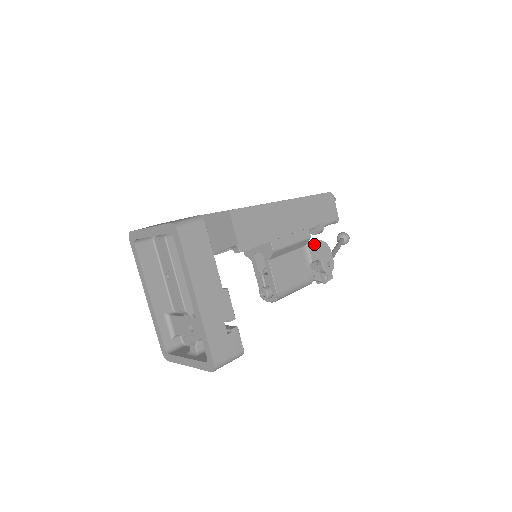
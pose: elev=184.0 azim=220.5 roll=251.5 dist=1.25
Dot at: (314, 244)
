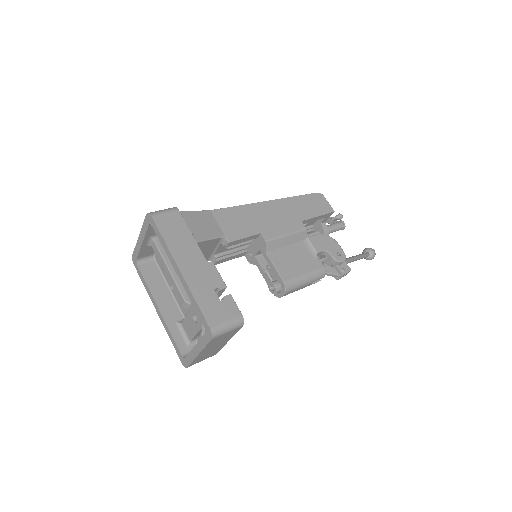
Dot at: (315, 237)
